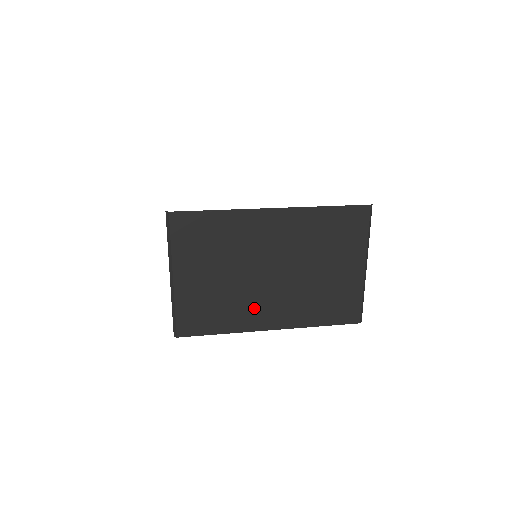
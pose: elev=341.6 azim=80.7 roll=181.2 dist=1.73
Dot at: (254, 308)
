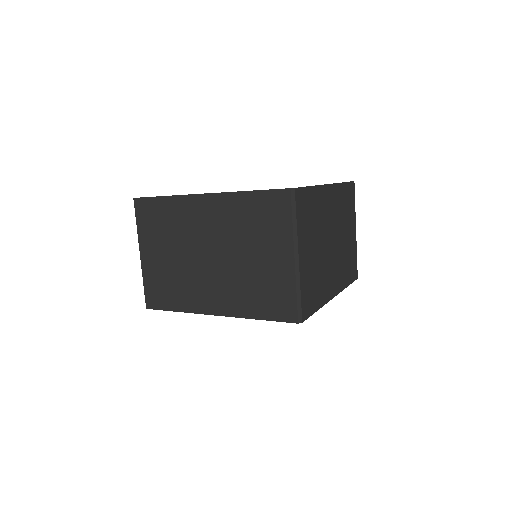
Dot at: (199, 290)
